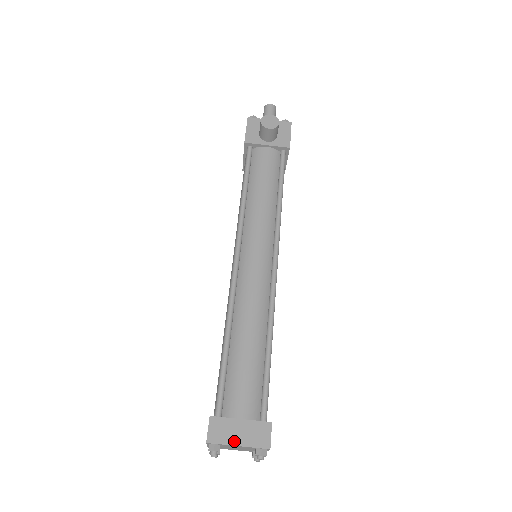
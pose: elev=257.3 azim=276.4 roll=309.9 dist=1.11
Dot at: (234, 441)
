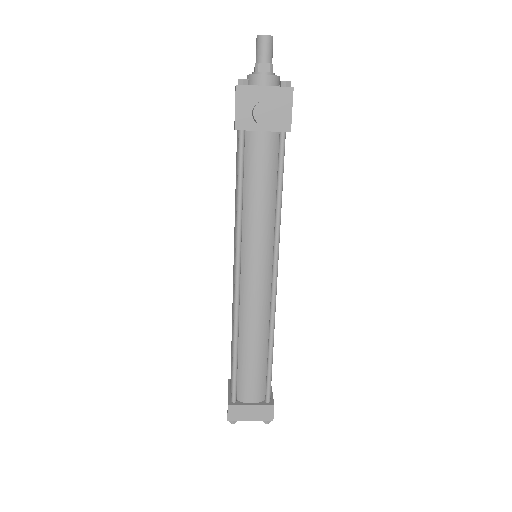
Dot at: (247, 418)
